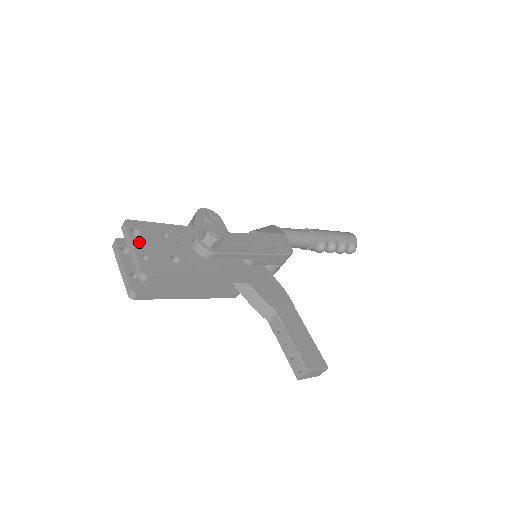
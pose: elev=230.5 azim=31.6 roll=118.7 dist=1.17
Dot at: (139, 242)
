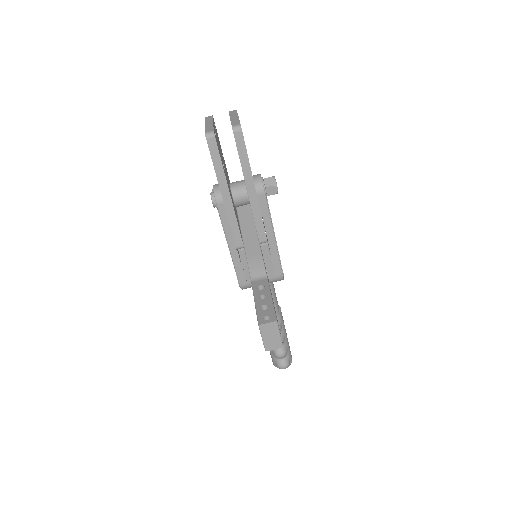
Dot at: occluded
